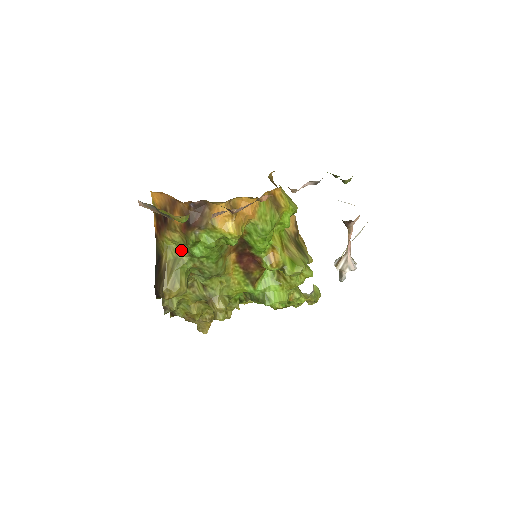
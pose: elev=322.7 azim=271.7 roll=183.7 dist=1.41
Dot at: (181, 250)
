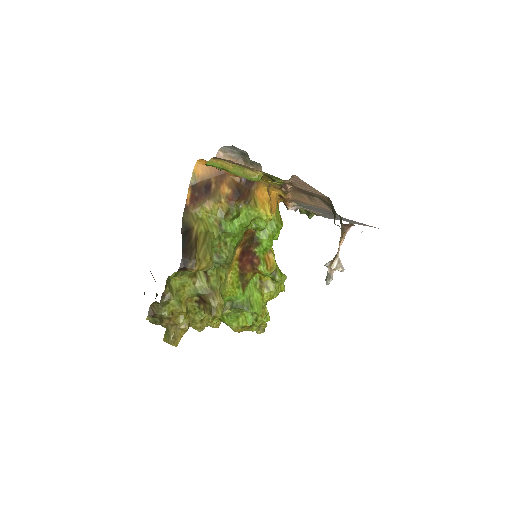
Dot at: (213, 225)
